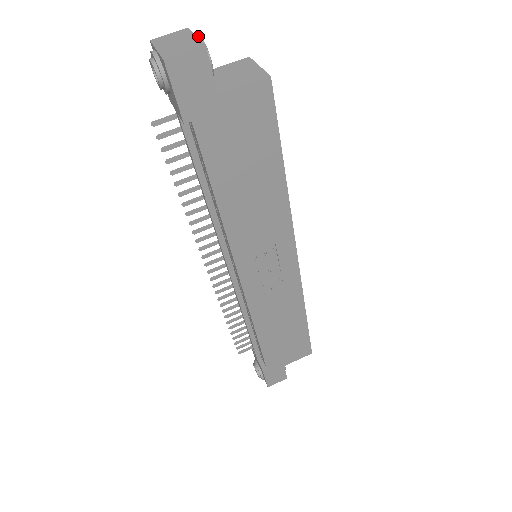
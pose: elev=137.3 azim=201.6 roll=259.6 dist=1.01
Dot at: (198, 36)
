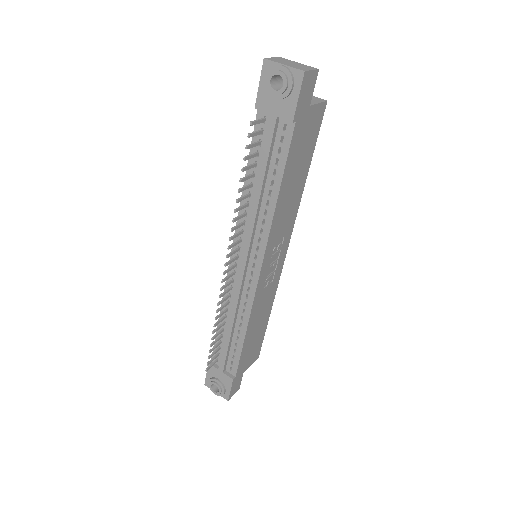
Dot at: (299, 63)
